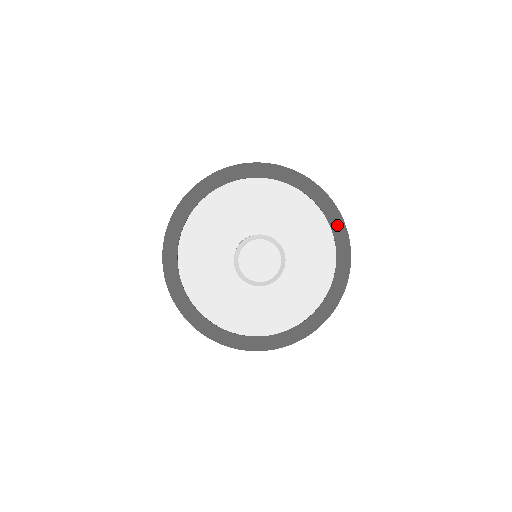
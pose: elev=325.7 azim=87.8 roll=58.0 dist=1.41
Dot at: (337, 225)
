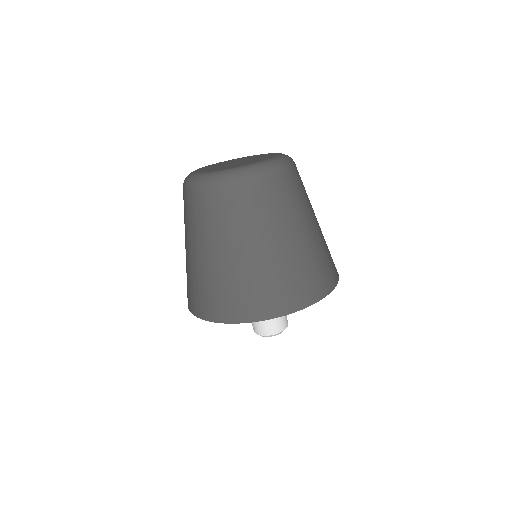
Dot at: occluded
